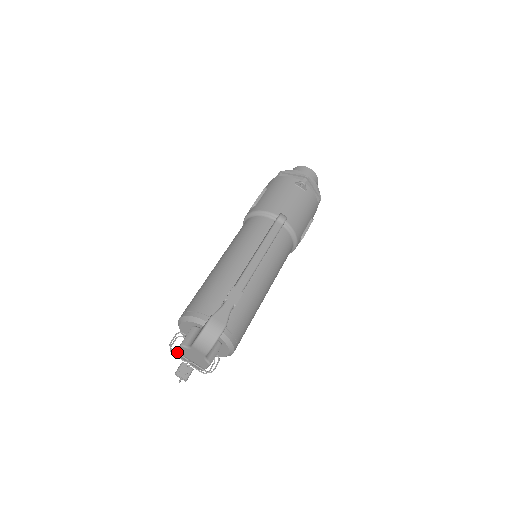
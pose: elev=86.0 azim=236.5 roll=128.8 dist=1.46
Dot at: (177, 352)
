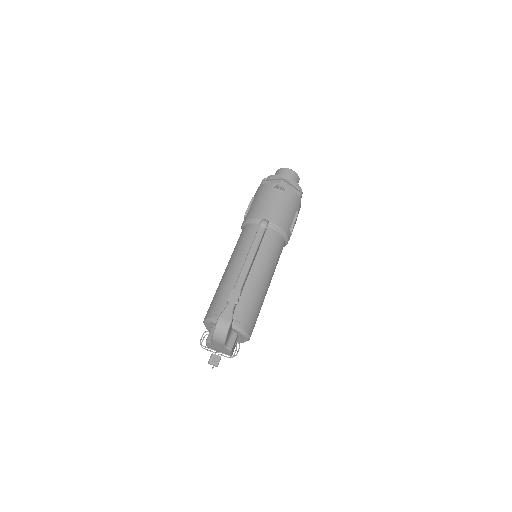
Dot at: (206, 347)
